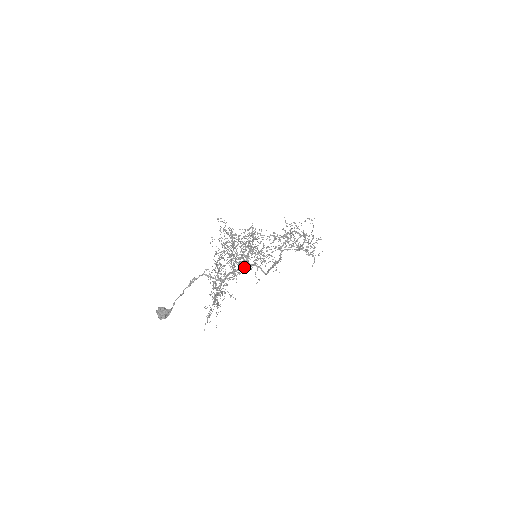
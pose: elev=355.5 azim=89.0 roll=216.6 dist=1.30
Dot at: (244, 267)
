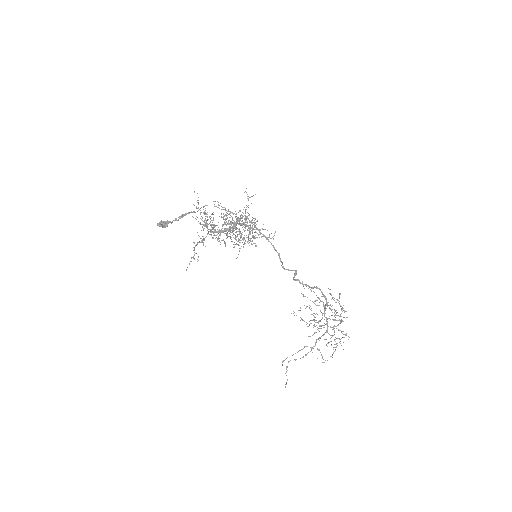
Dot at: (234, 225)
